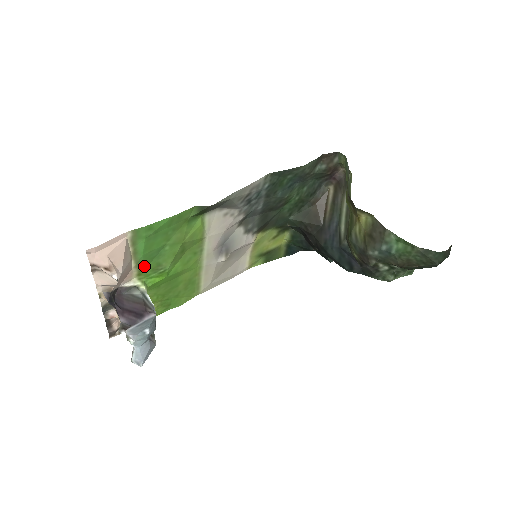
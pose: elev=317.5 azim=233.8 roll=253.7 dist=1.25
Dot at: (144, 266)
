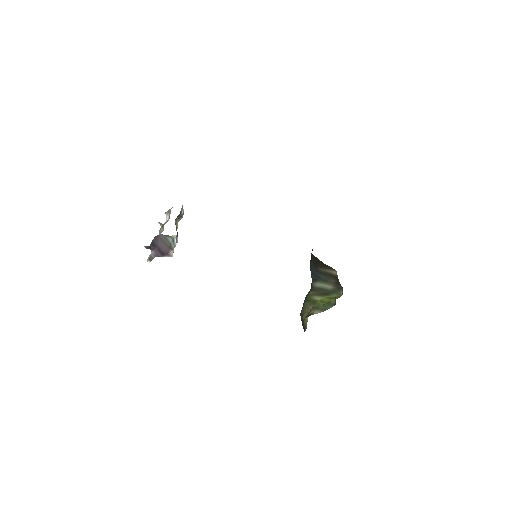
Dot at: occluded
